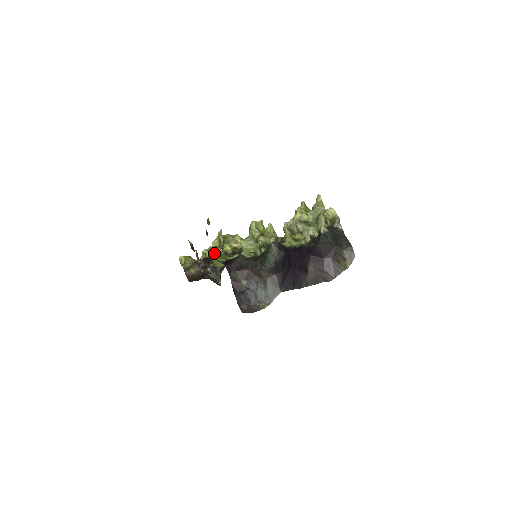
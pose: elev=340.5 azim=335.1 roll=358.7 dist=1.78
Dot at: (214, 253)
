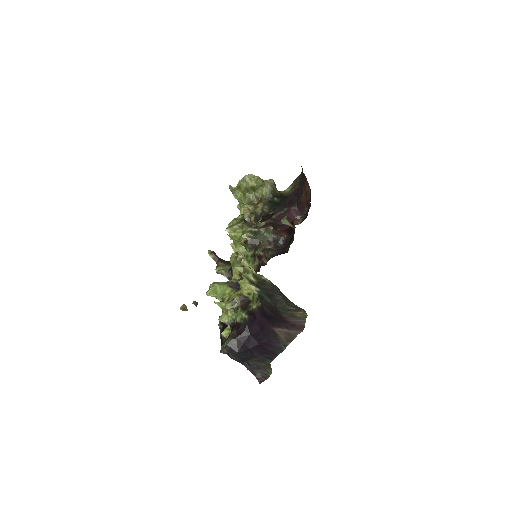
Dot at: occluded
